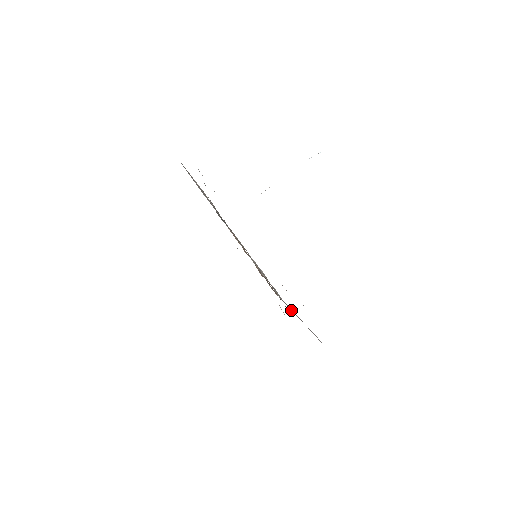
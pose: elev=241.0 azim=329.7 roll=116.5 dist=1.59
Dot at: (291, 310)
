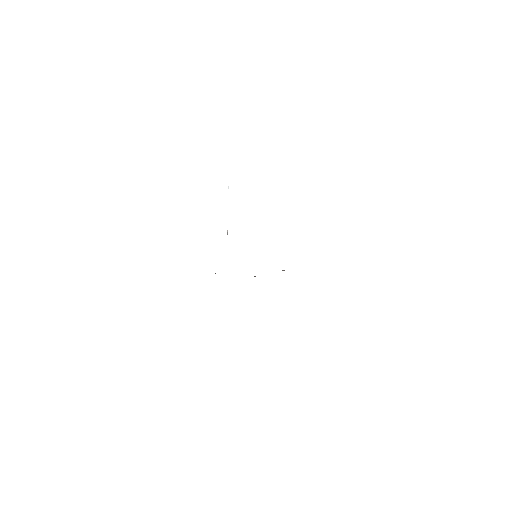
Dot at: occluded
